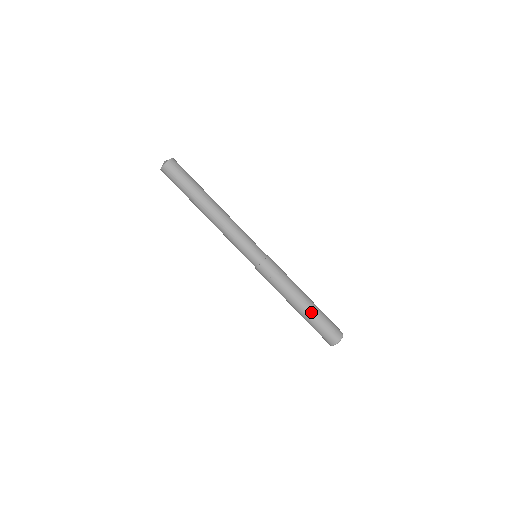
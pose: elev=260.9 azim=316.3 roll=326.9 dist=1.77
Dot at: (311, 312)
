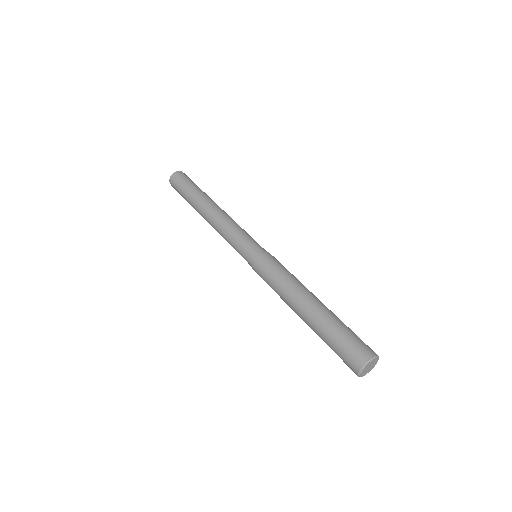
Dot at: (317, 322)
